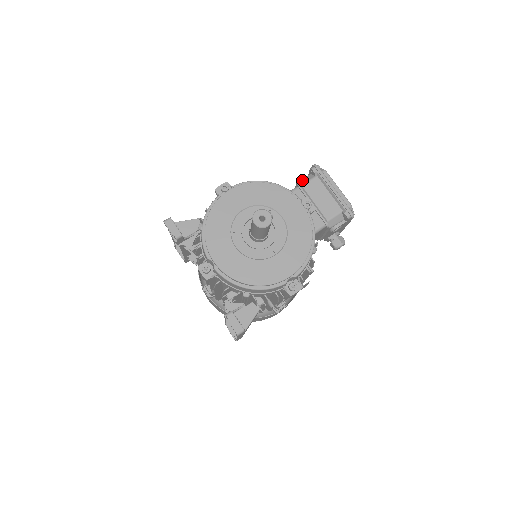
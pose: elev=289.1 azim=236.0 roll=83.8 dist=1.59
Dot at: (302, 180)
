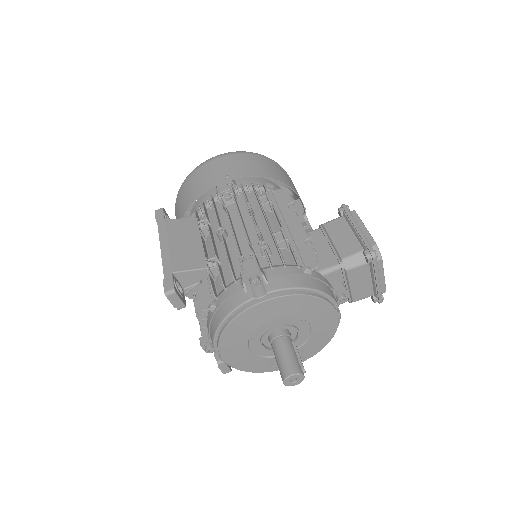
Dot at: (349, 260)
